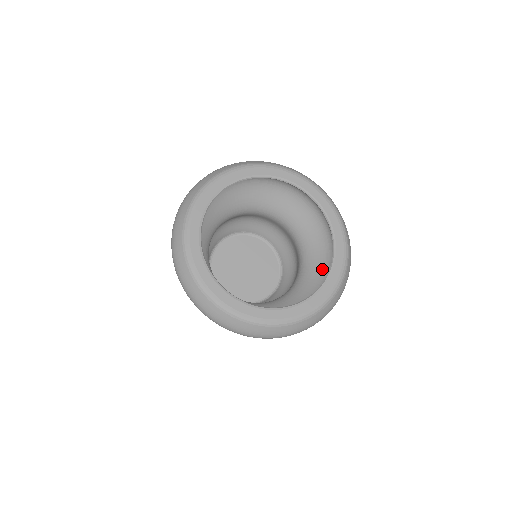
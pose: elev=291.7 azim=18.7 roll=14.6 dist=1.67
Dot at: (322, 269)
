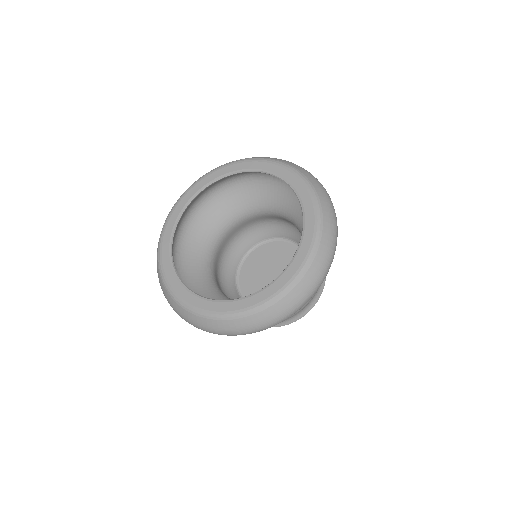
Dot at: occluded
